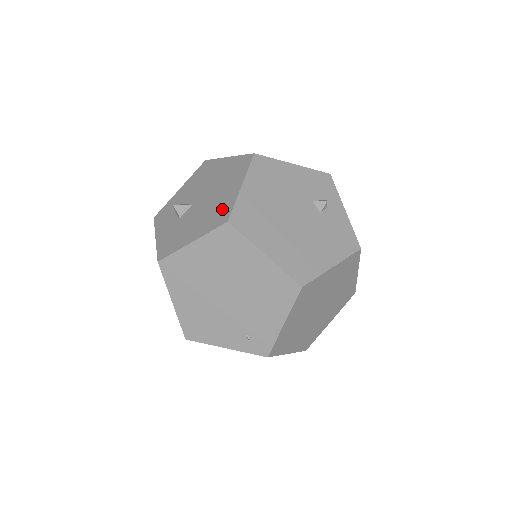
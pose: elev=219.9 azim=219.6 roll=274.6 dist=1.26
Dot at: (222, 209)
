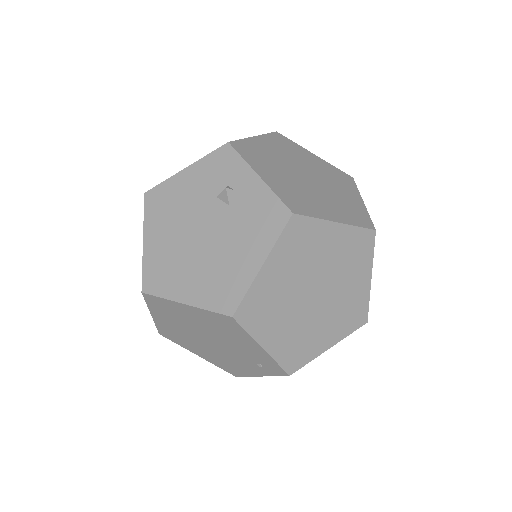
Dot at: occluded
